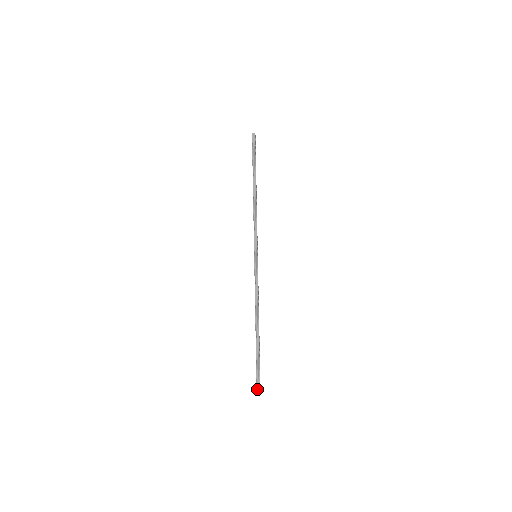
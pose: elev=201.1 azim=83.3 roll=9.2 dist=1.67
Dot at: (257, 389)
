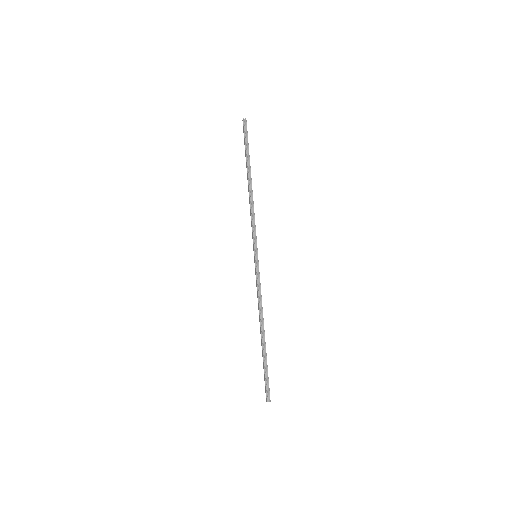
Dot at: (267, 396)
